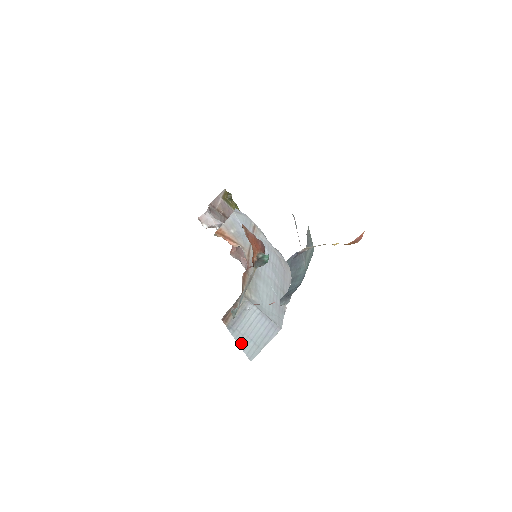
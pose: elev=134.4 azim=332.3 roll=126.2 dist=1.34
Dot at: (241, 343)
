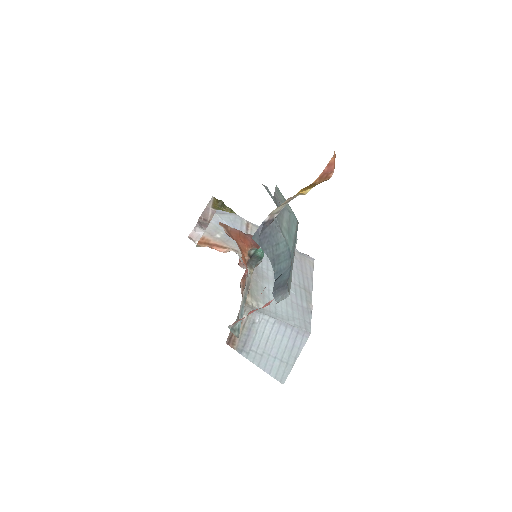
Dot at: (263, 365)
